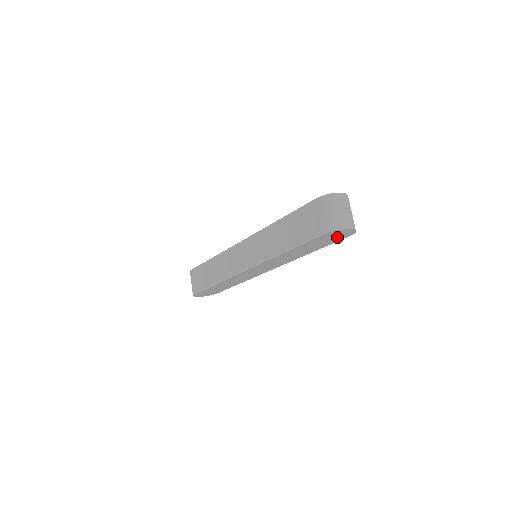
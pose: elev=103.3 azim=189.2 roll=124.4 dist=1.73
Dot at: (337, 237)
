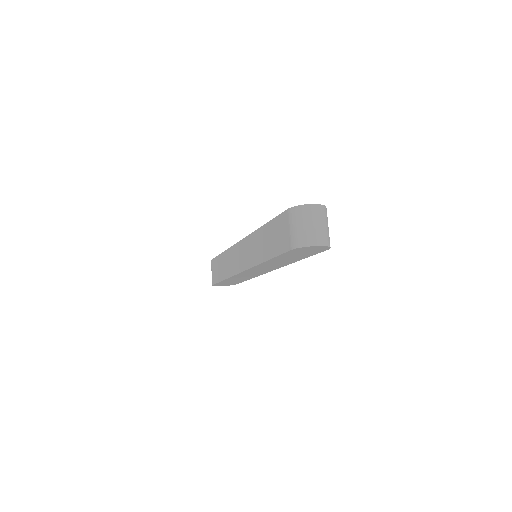
Dot at: (313, 251)
